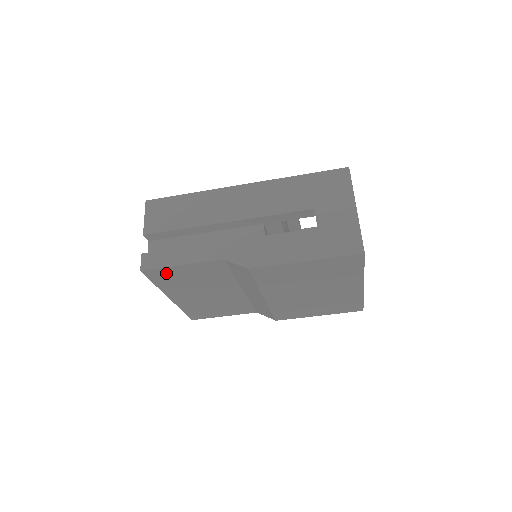
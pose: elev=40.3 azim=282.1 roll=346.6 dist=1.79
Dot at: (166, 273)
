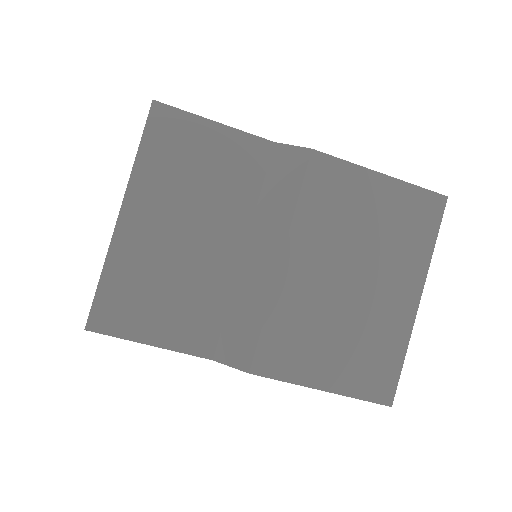
Dot at: (180, 129)
